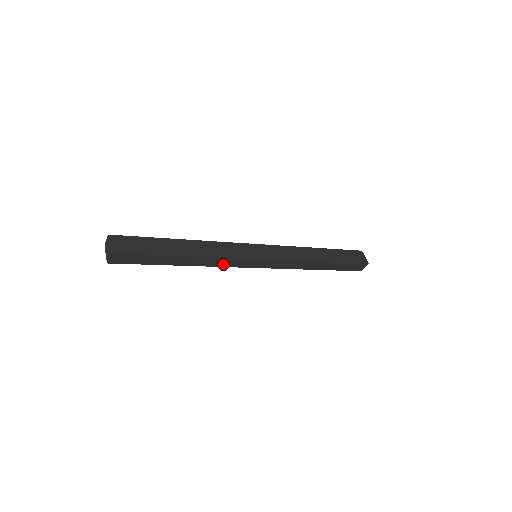
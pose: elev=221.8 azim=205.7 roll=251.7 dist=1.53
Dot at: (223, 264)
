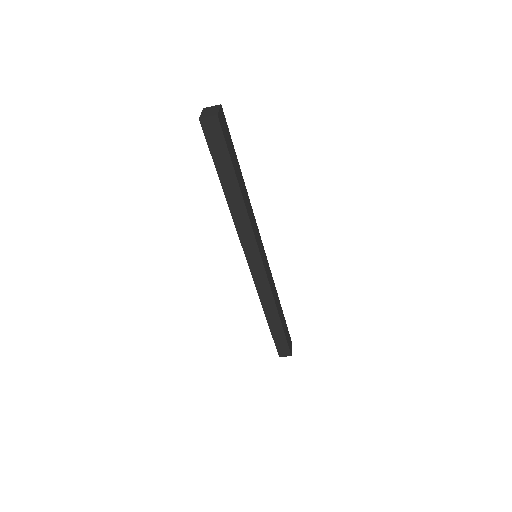
Dot at: (241, 231)
